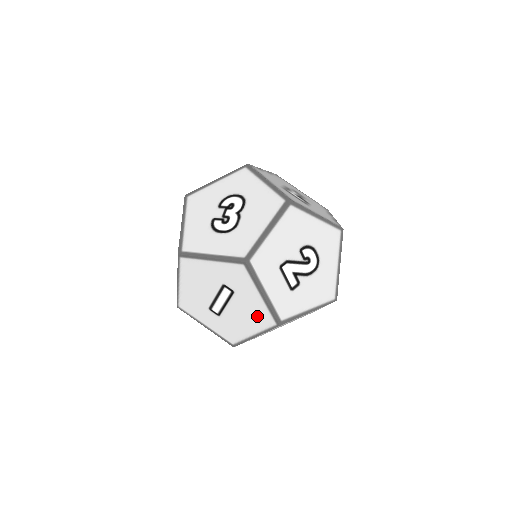
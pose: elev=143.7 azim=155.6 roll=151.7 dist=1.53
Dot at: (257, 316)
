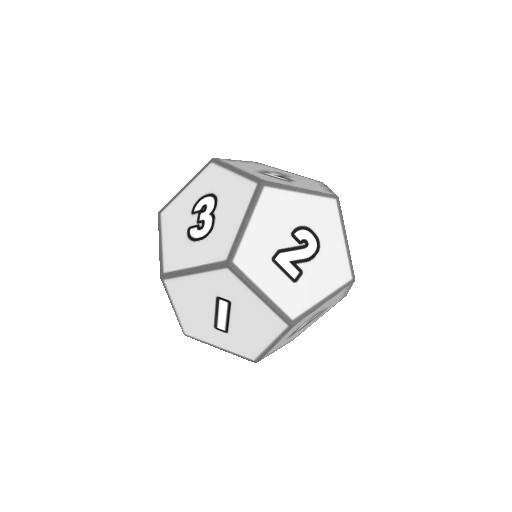
Dot at: (265, 322)
